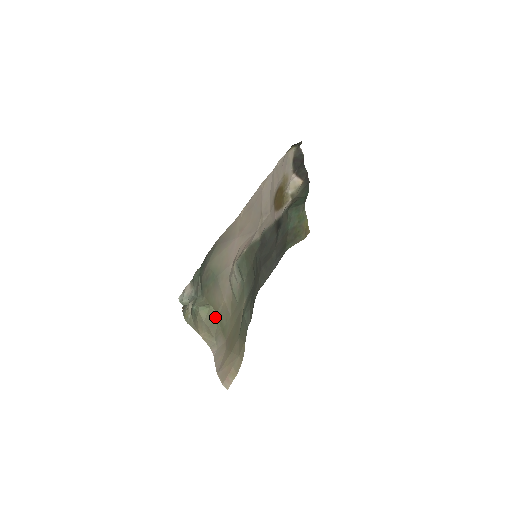
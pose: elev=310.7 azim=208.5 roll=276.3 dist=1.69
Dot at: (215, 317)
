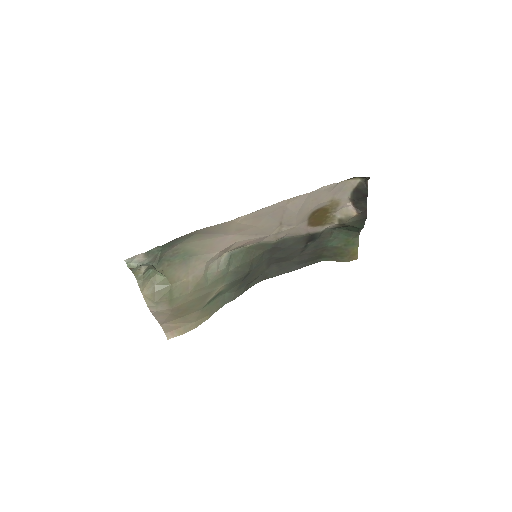
Dot at: (167, 287)
